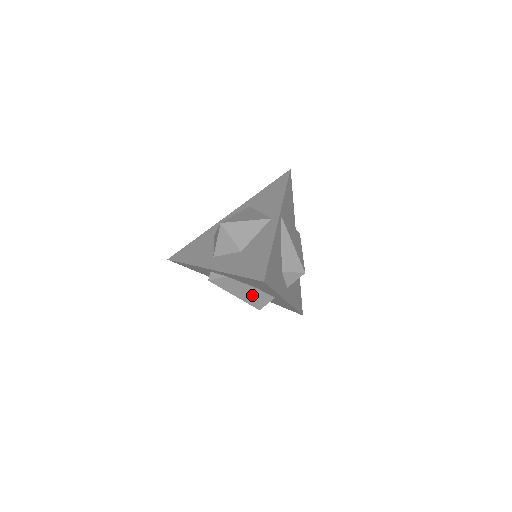
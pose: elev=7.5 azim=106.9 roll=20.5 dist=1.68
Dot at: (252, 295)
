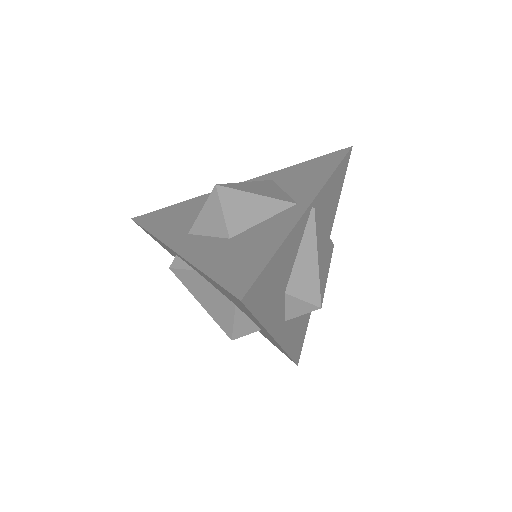
Dot at: (226, 313)
